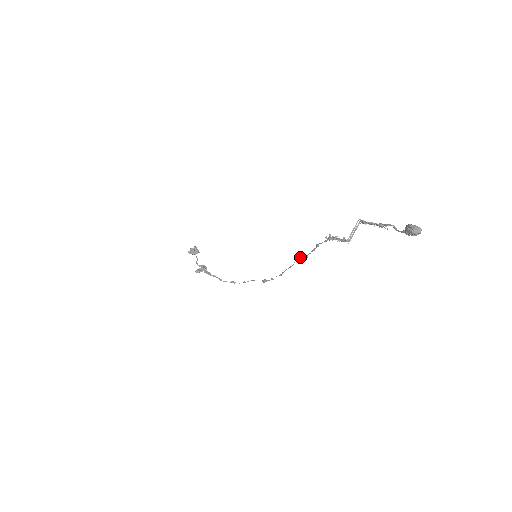
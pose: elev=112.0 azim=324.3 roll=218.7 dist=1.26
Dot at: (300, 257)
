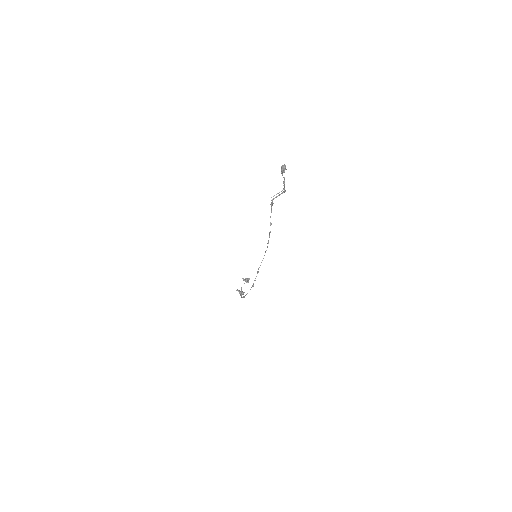
Dot at: (267, 247)
